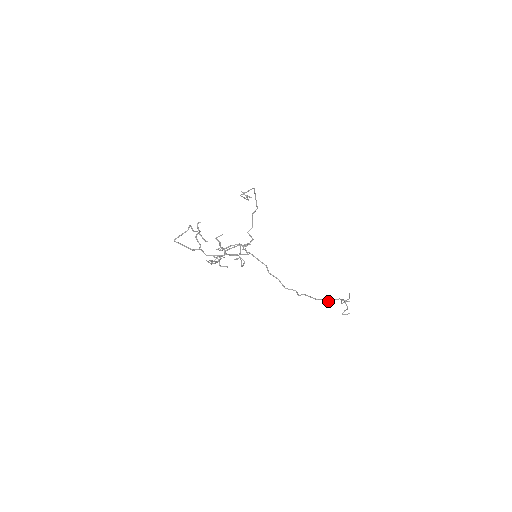
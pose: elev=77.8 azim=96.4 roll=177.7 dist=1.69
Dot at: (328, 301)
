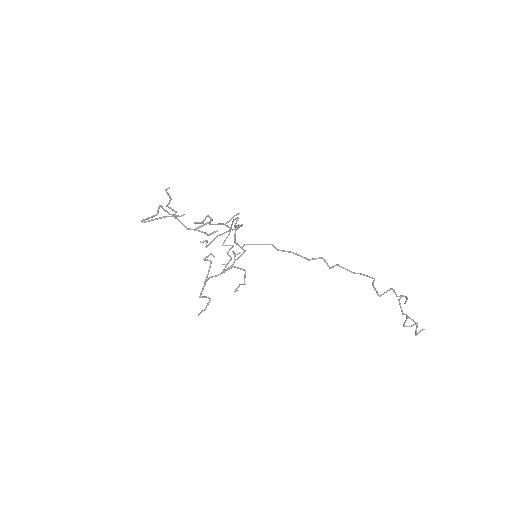
Dot at: (379, 295)
